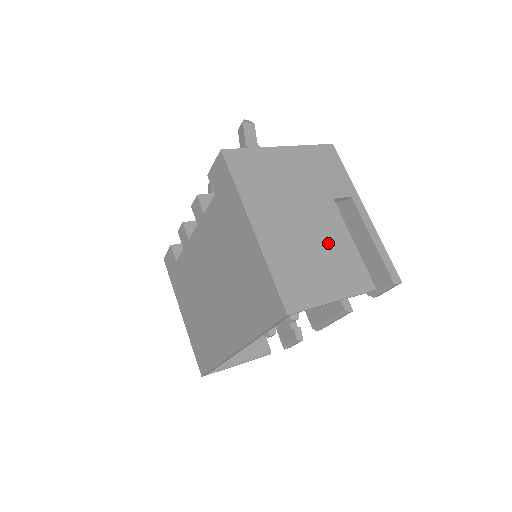
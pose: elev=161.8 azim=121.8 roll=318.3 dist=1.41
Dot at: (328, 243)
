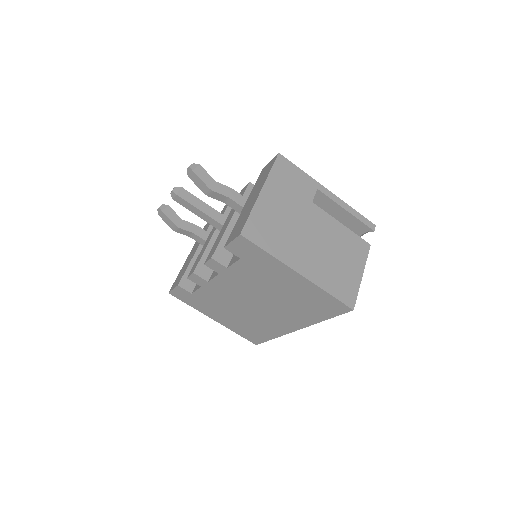
Dot at: (334, 240)
